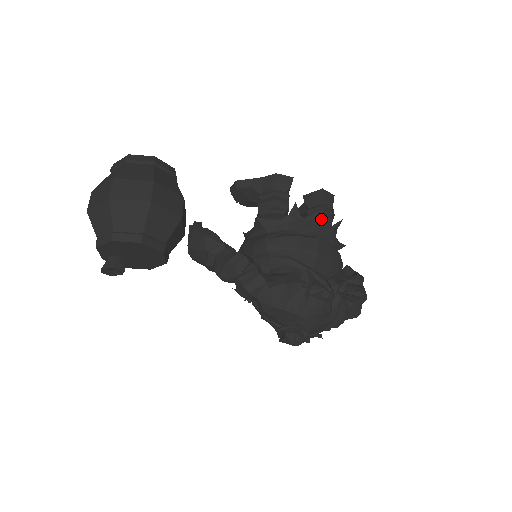
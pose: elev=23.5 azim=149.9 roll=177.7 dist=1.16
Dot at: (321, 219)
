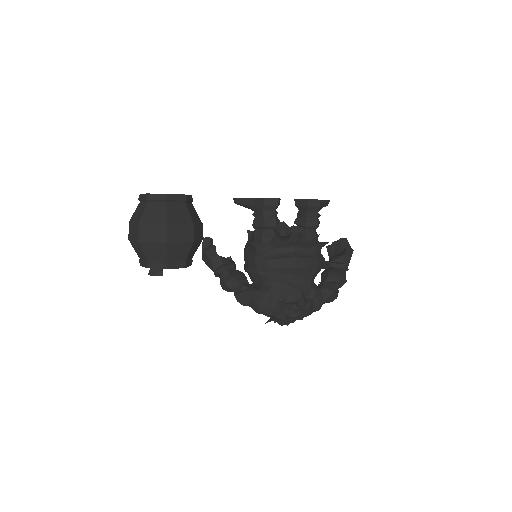
Dot at: (299, 240)
